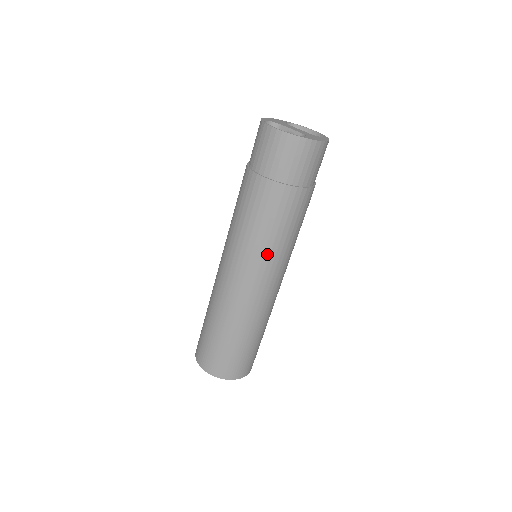
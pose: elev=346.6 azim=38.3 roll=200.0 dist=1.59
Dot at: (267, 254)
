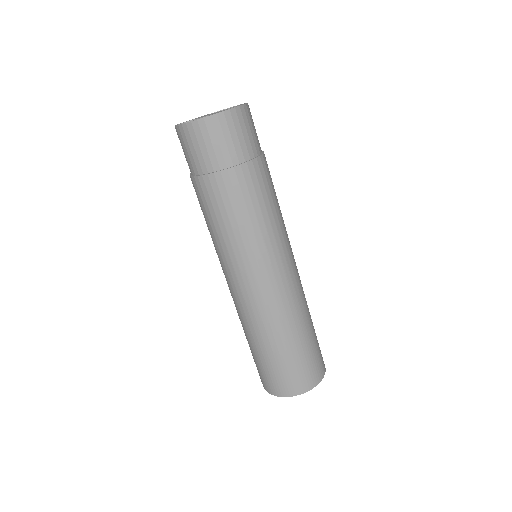
Dot at: (249, 248)
